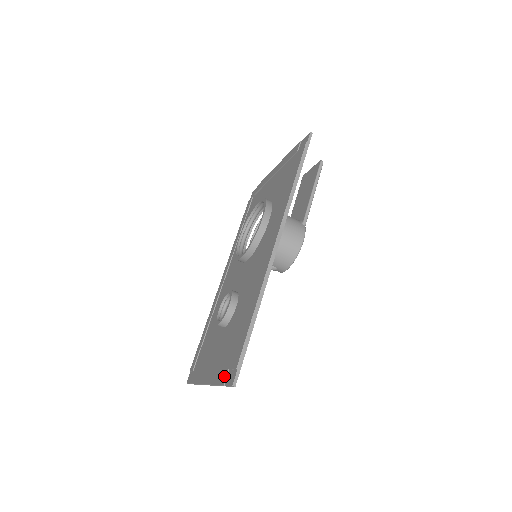
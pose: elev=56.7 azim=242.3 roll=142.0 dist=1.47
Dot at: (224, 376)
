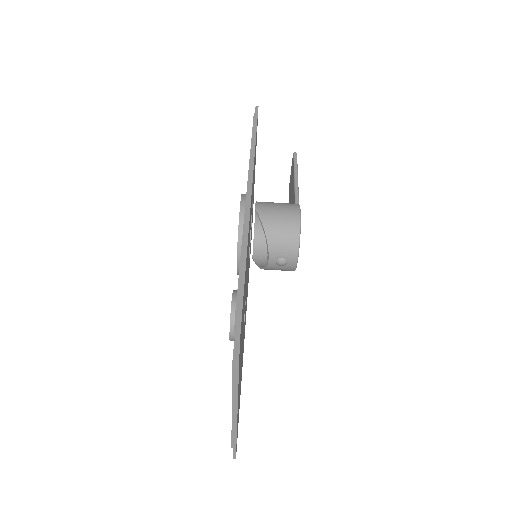
Dot at: occluded
